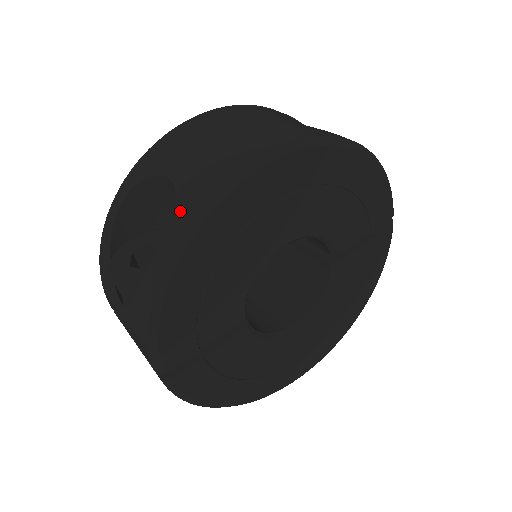
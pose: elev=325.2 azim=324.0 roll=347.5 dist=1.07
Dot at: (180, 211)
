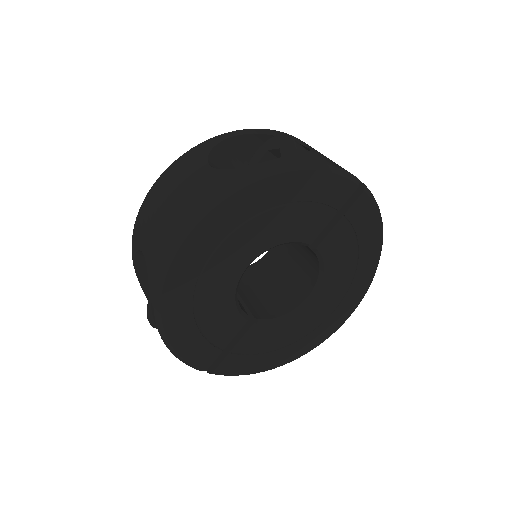
Dot at: (150, 285)
